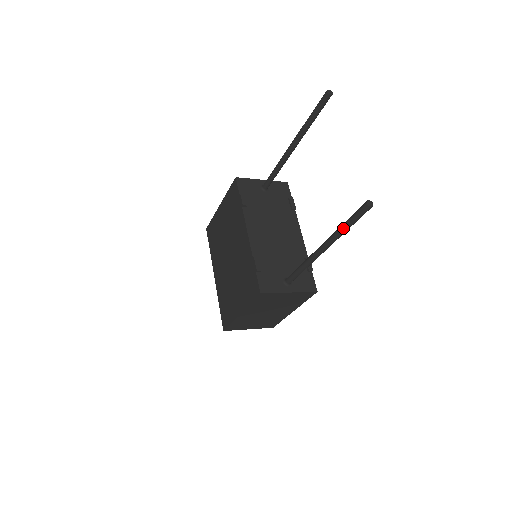
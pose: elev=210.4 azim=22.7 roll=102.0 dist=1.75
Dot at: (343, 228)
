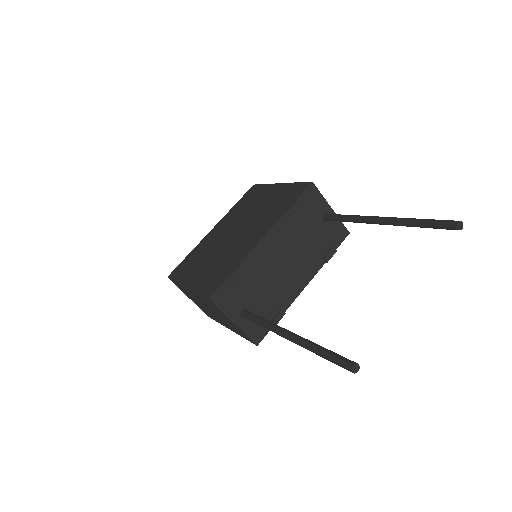
Dot at: (316, 349)
